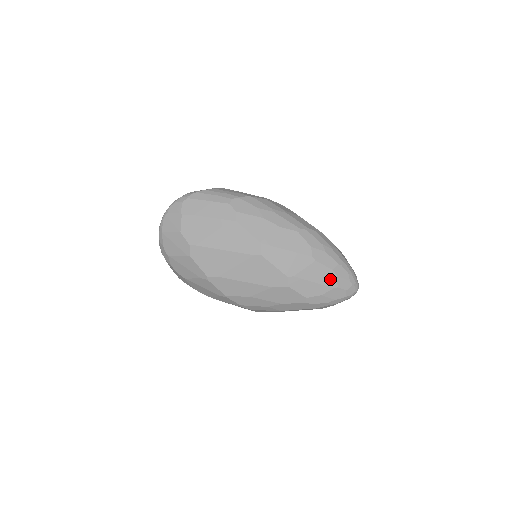
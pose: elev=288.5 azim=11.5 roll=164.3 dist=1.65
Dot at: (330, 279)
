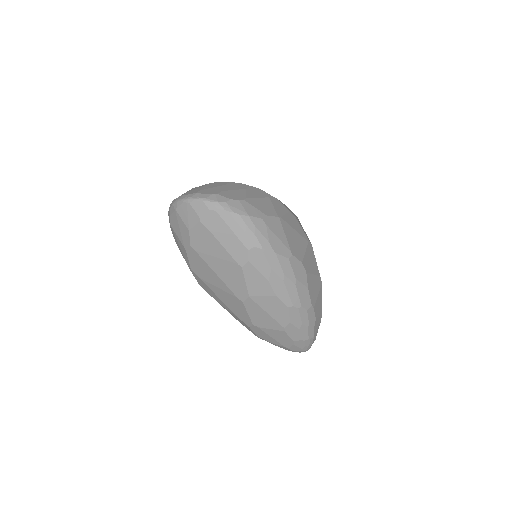
Dot at: (287, 343)
